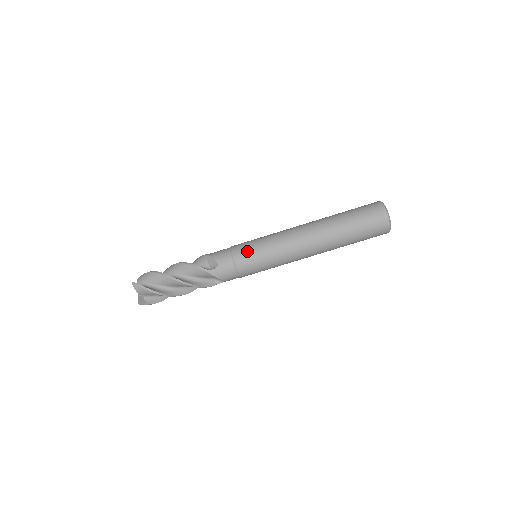
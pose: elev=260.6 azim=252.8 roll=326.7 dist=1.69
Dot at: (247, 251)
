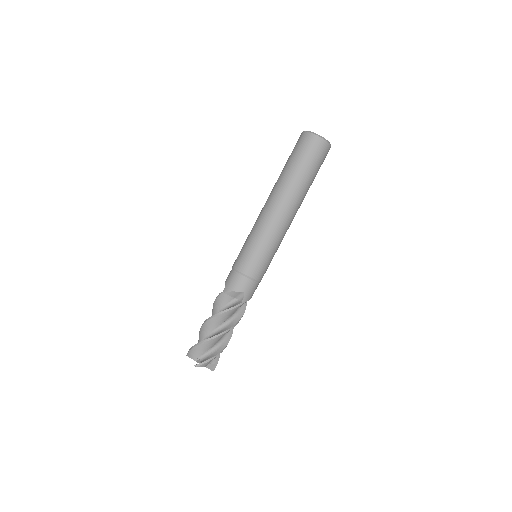
Dot at: (239, 254)
